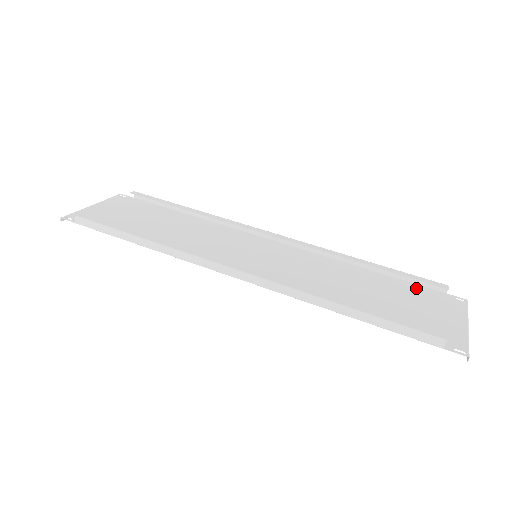
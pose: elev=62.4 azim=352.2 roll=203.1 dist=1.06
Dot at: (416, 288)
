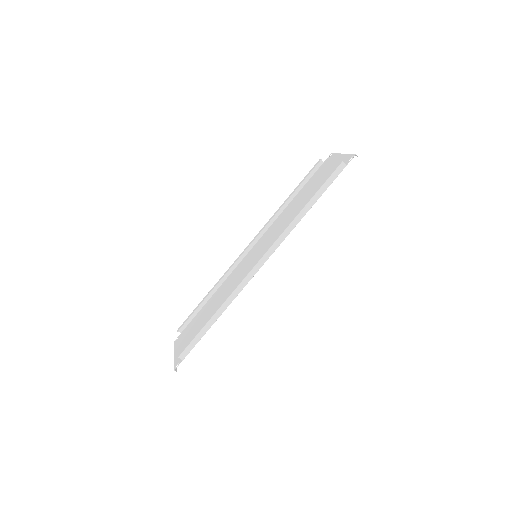
Dot at: (314, 176)
